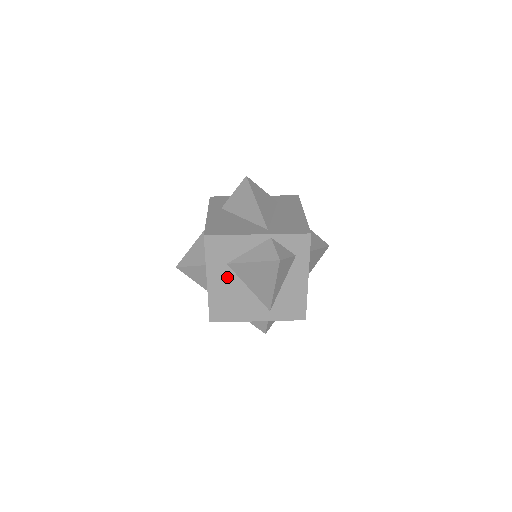
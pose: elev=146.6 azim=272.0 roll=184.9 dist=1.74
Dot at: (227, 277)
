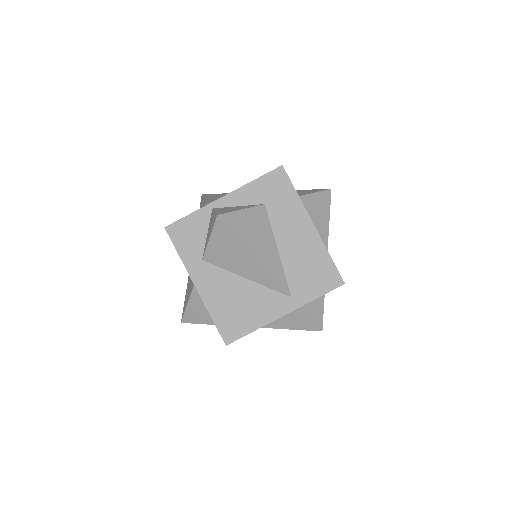
Dot at: occluded
